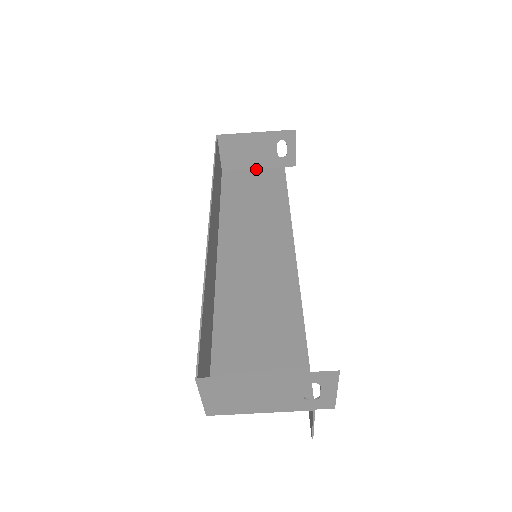
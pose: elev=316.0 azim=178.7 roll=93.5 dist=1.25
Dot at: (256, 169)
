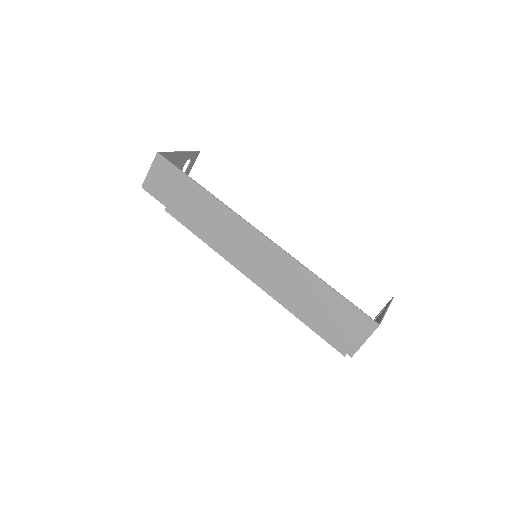
Dot at: occluded
